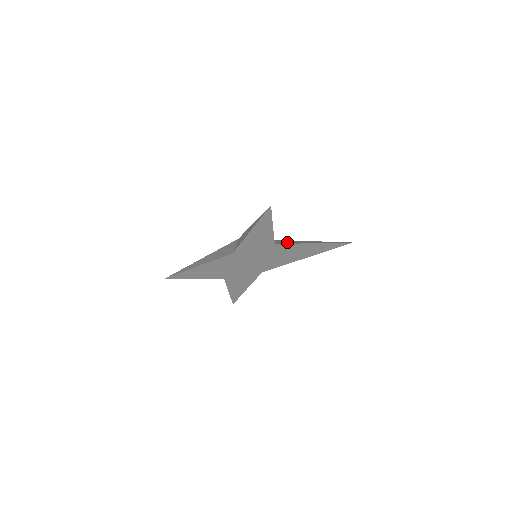
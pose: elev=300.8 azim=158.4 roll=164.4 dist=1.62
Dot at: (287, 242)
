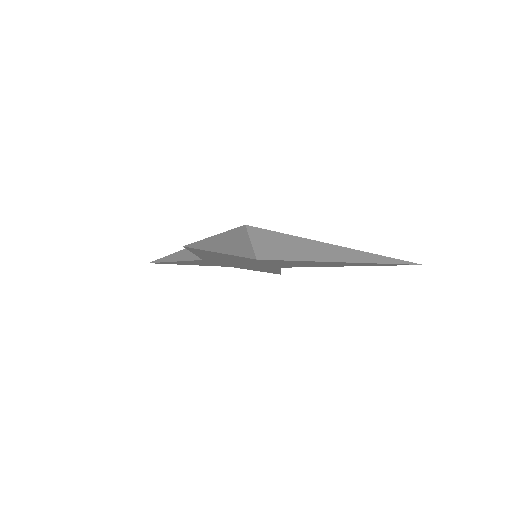
Dot at: (290, 252)
